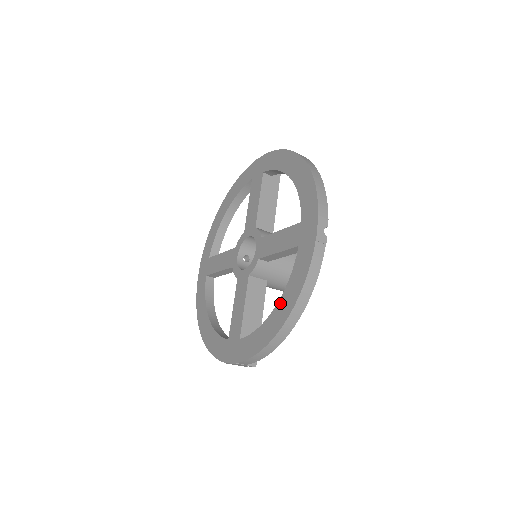
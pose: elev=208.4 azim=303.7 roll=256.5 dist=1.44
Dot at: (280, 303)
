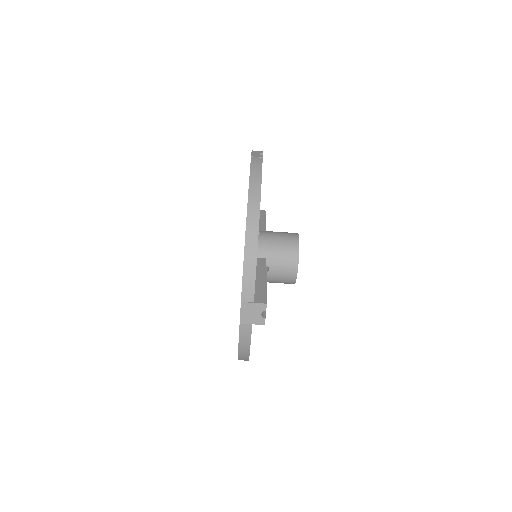
Dot at: occluded
